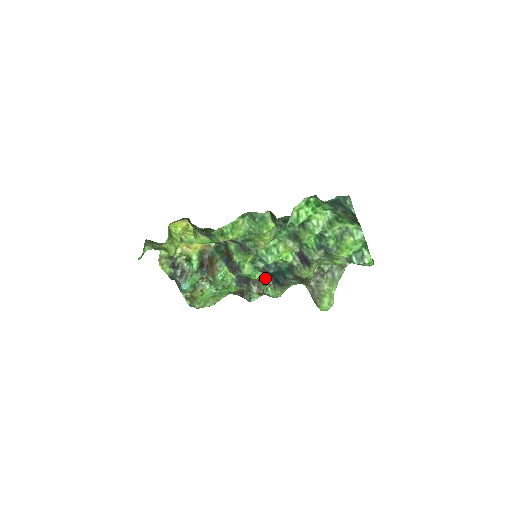
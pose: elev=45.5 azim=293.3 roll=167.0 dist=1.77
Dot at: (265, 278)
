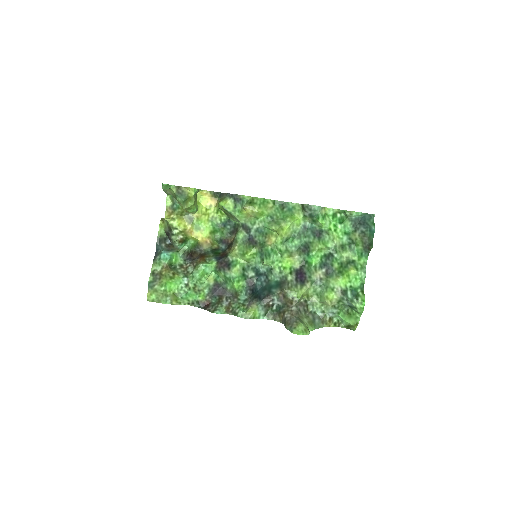
Dot at: (243, 297)
